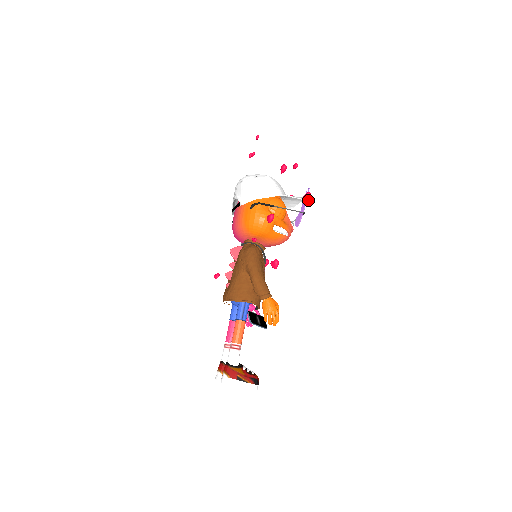
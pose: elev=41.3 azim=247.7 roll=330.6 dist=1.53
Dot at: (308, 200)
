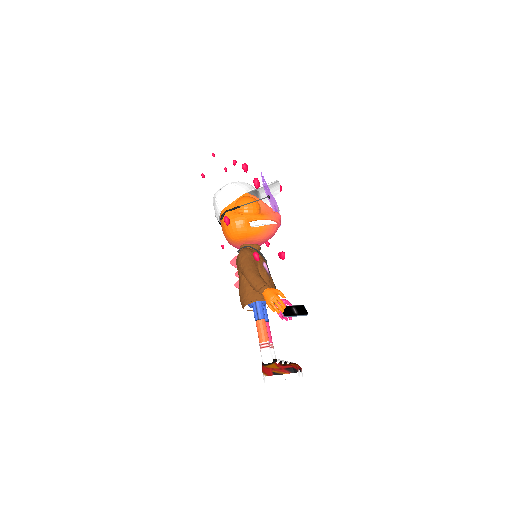
Dot at: (258, 185)
